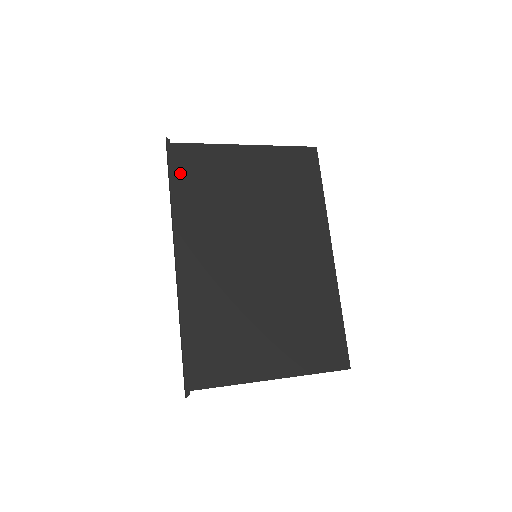
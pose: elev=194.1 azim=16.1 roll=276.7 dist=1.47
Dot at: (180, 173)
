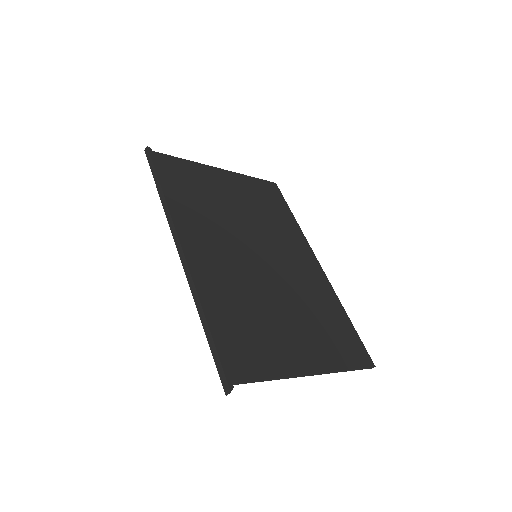
Dot at: (167, 175)
